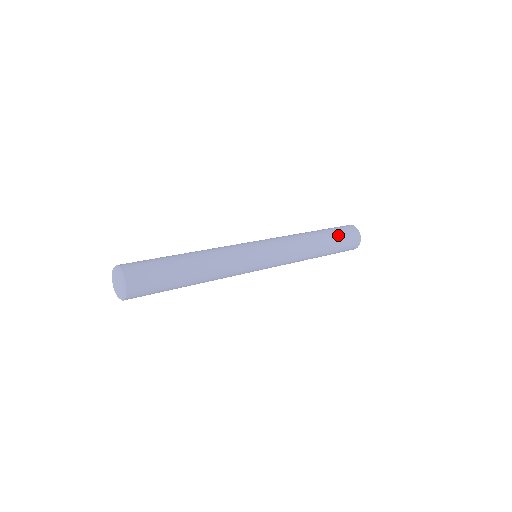
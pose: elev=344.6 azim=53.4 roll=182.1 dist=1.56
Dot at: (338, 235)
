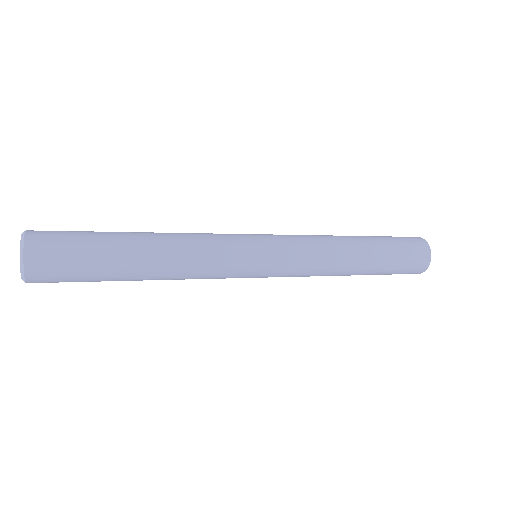
Dot at: (393, 246)
